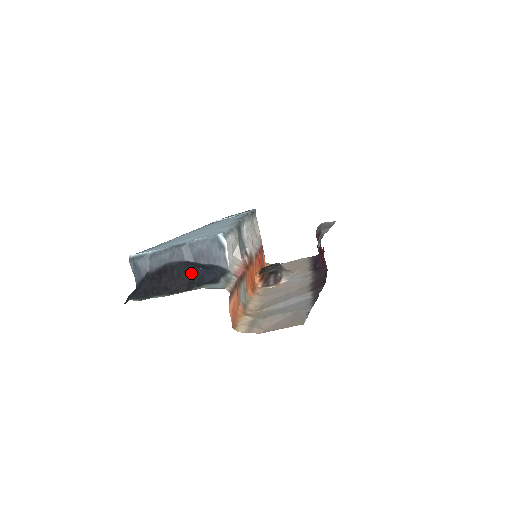
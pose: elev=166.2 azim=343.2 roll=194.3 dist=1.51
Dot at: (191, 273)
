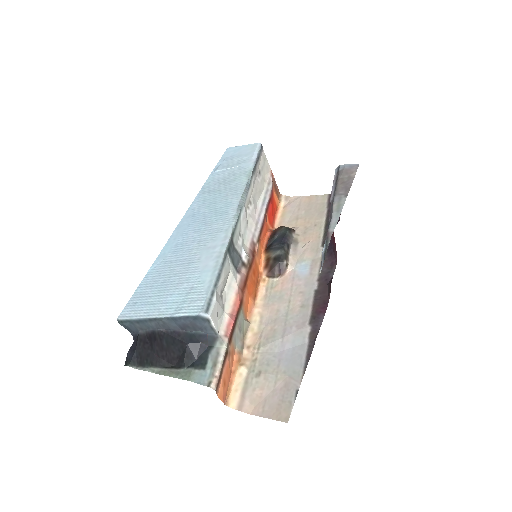
Dot at: (179, 347)
